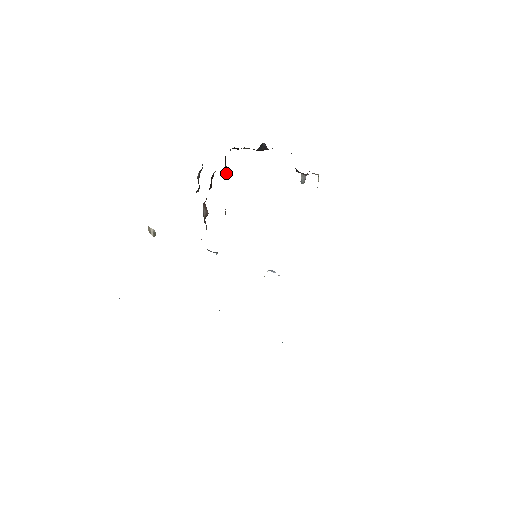
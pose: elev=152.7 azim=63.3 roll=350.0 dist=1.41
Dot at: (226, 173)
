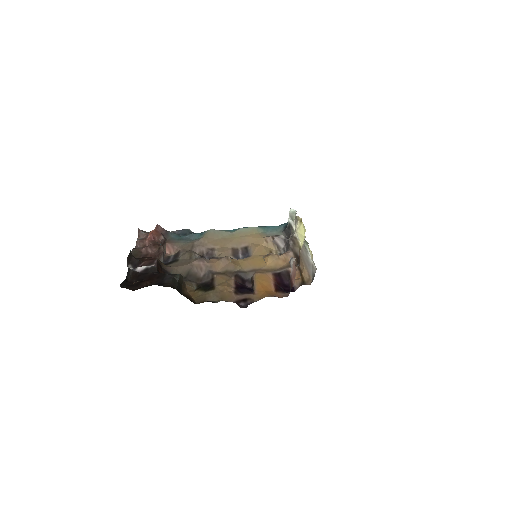
Dot at: (182, 277)
